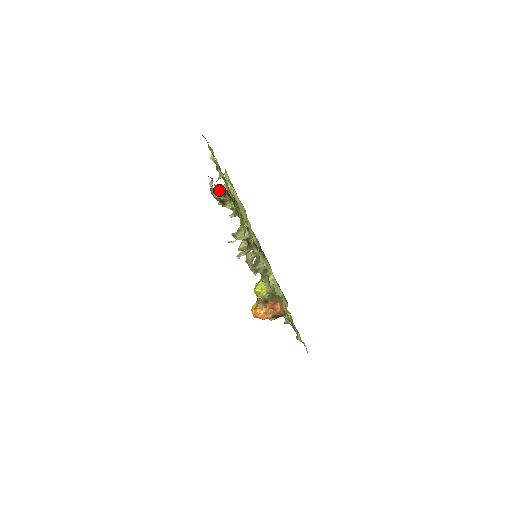
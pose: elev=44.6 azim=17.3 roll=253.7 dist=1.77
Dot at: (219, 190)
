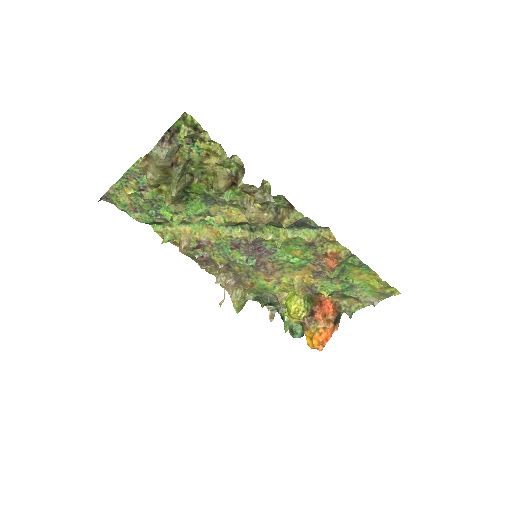
Dot at: (161, 142)
